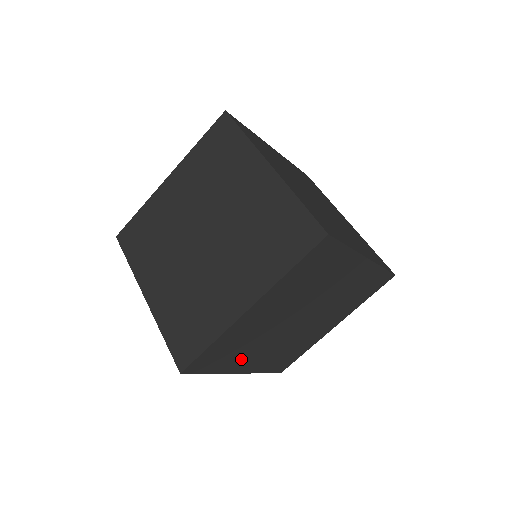
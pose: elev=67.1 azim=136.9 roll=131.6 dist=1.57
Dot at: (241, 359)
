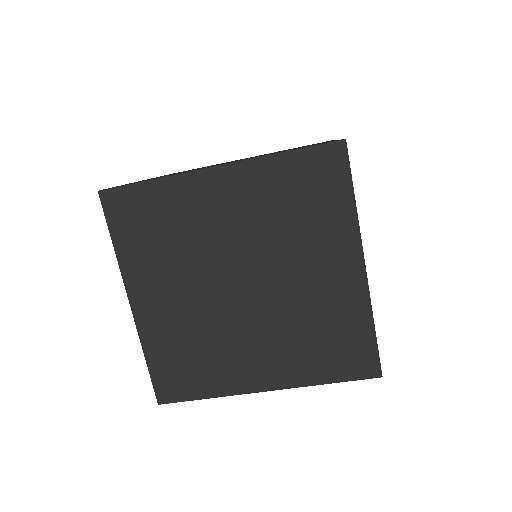
Dot at: occluded
